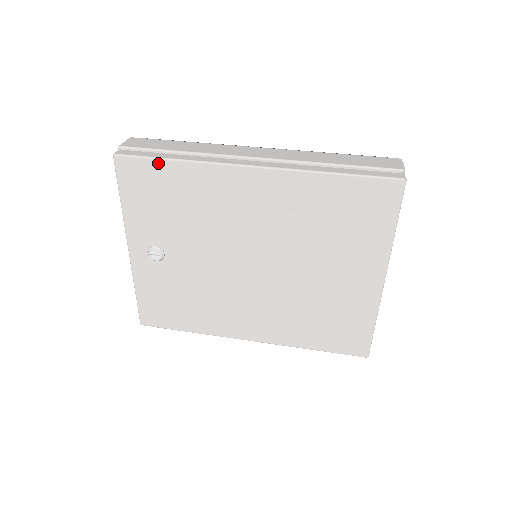
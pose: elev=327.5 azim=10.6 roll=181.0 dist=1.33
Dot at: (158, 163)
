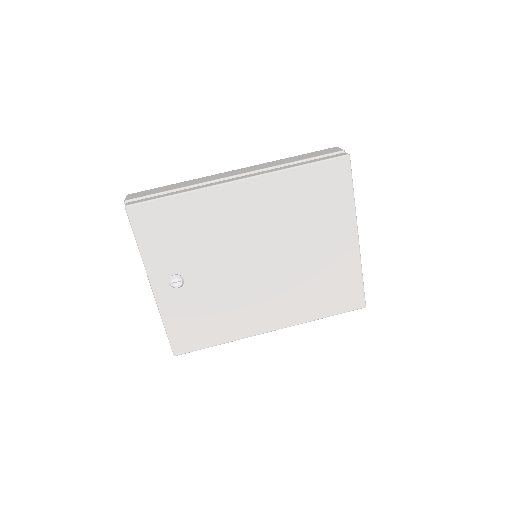
Dot at: (164, 201)
